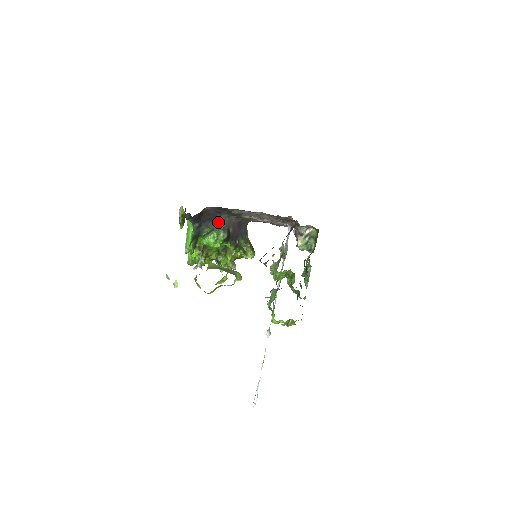
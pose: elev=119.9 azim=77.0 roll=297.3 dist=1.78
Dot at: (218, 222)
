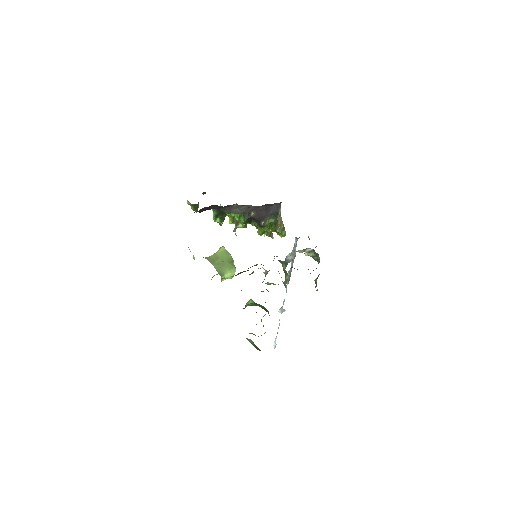
Dot at: (234, 208)
